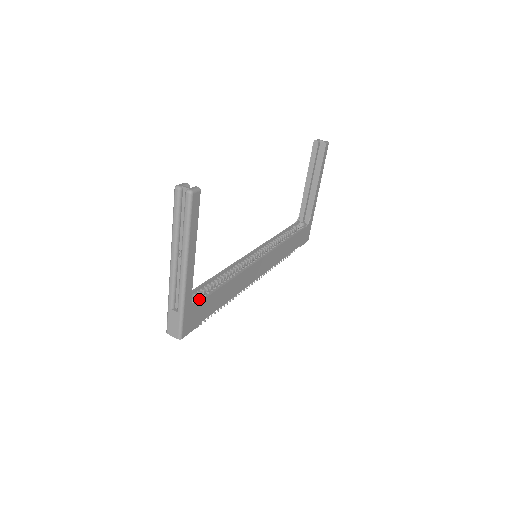
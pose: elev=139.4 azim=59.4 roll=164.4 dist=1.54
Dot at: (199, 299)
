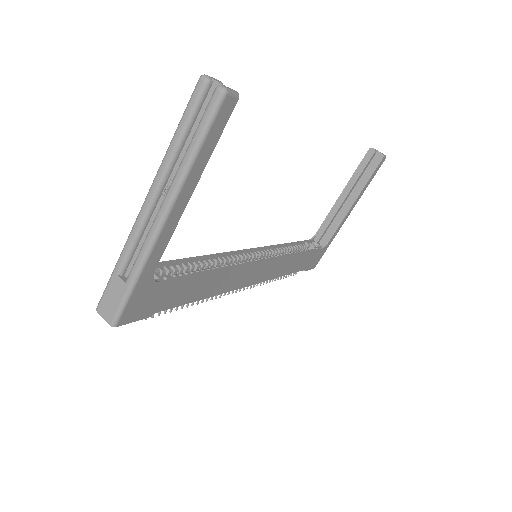
Dot at: (165, 277)
